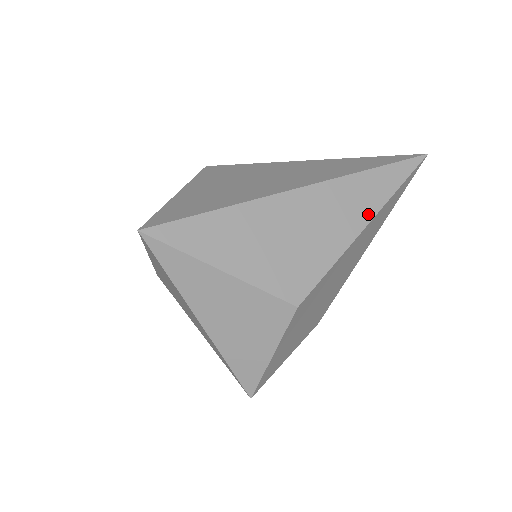
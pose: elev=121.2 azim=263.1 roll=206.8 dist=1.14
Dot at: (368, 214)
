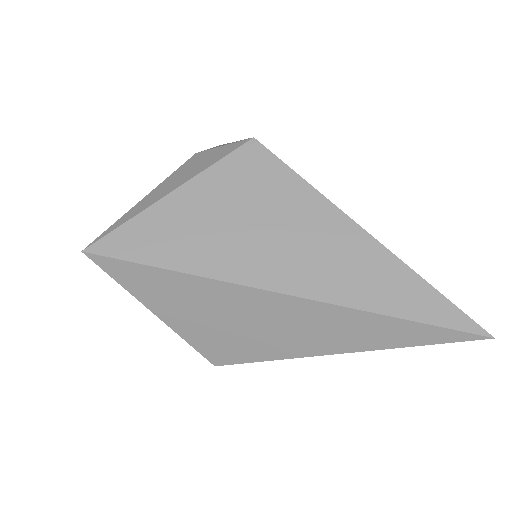
Dot at: (345, 347)
